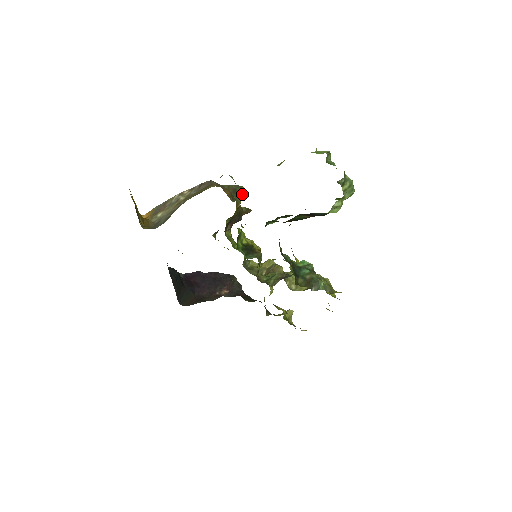
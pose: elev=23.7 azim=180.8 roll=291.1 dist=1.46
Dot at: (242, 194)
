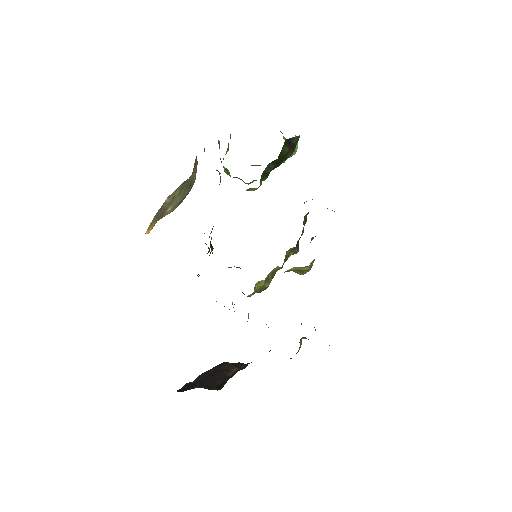
Dot at: occluded
